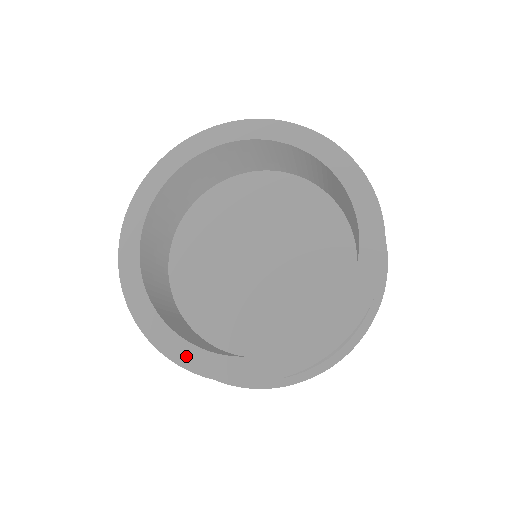
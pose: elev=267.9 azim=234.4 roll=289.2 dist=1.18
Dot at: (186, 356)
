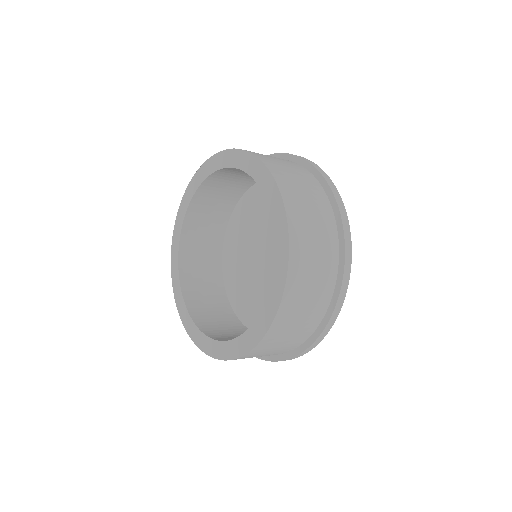
Dot at: (198, 339)
